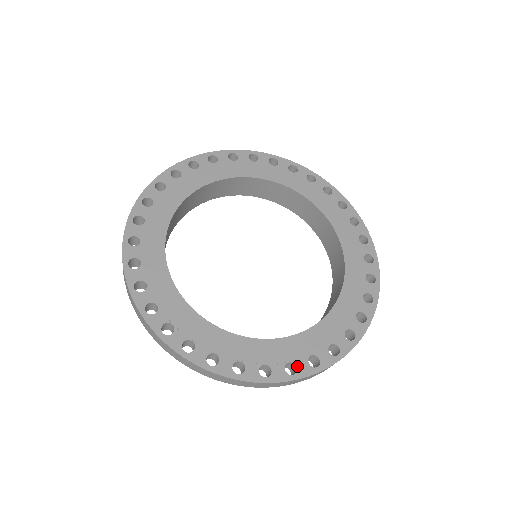
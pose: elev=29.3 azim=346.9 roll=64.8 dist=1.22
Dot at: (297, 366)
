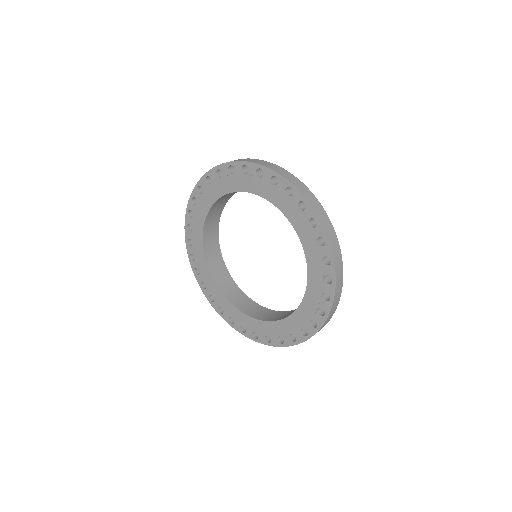
Dot at: (259, 336)
